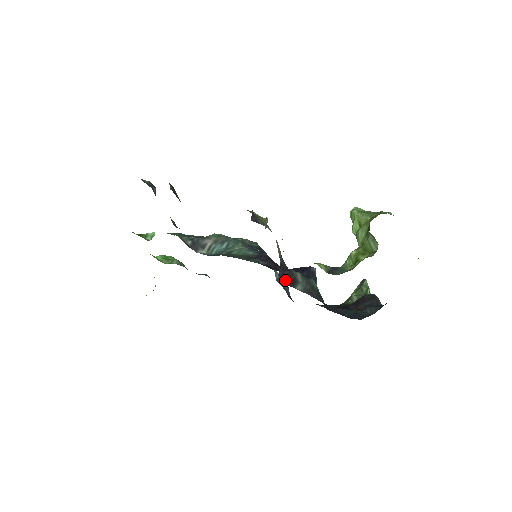
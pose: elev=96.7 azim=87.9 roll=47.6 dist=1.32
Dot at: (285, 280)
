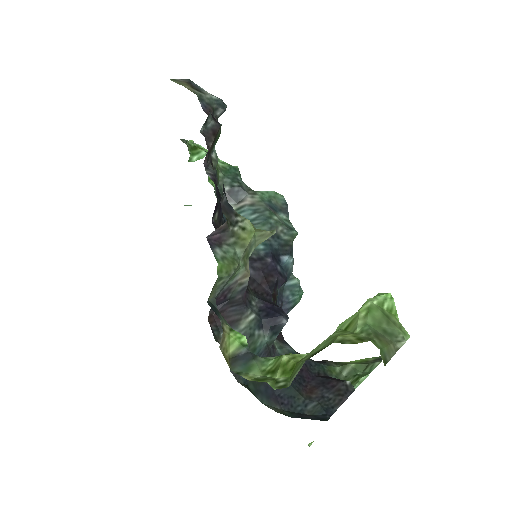
Dot at: occluded
